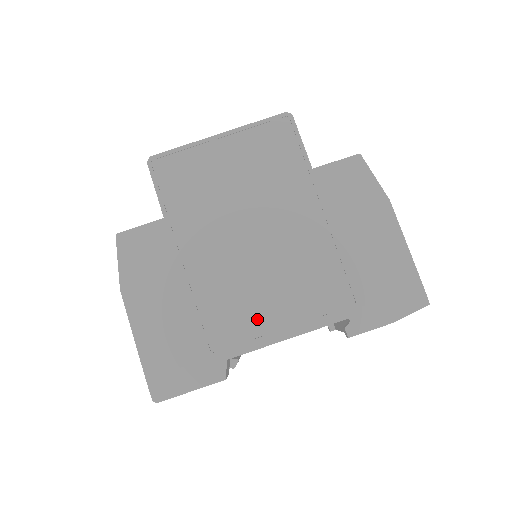
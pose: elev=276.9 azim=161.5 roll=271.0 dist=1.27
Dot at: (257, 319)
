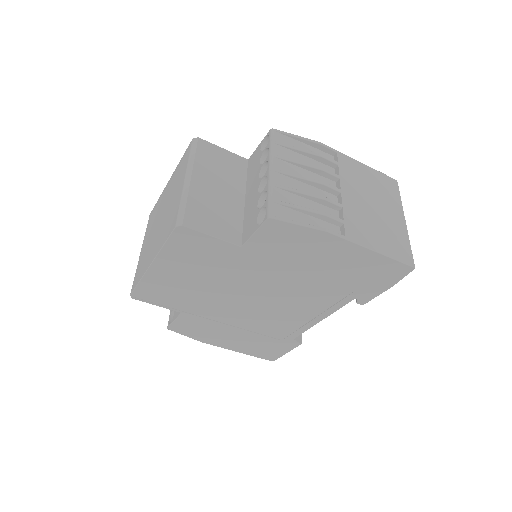
Dot at: (292, 321)
